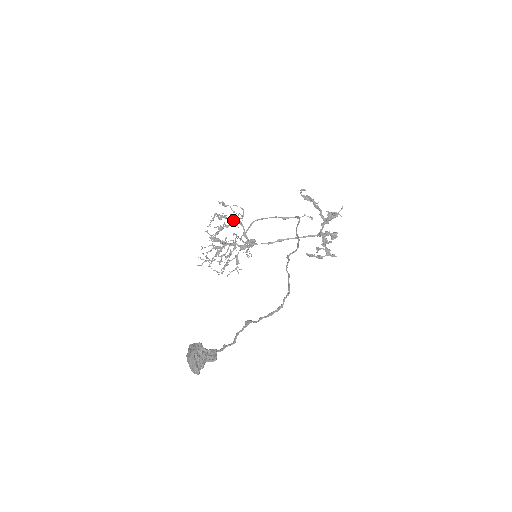
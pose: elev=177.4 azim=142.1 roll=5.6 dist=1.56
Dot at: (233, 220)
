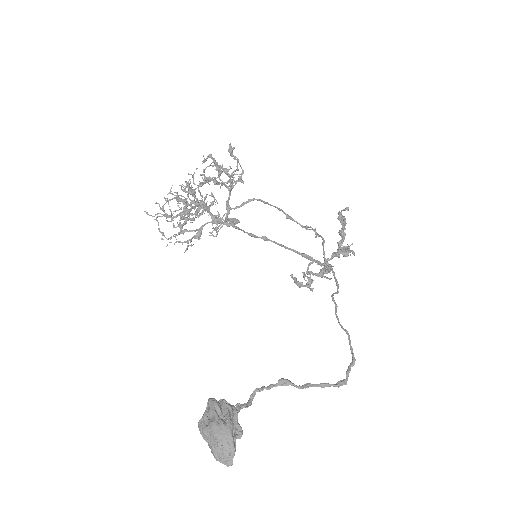
Dot at: (220, 175)
